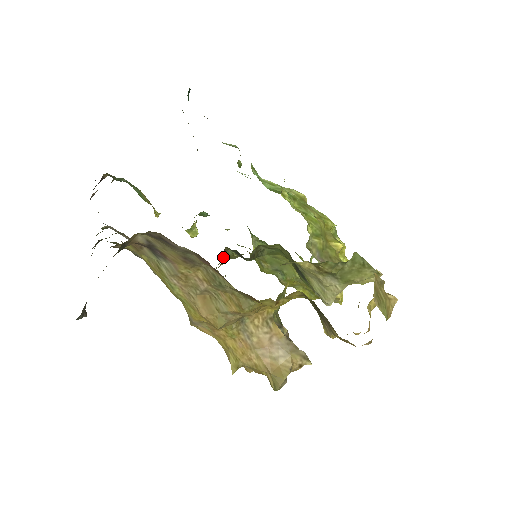
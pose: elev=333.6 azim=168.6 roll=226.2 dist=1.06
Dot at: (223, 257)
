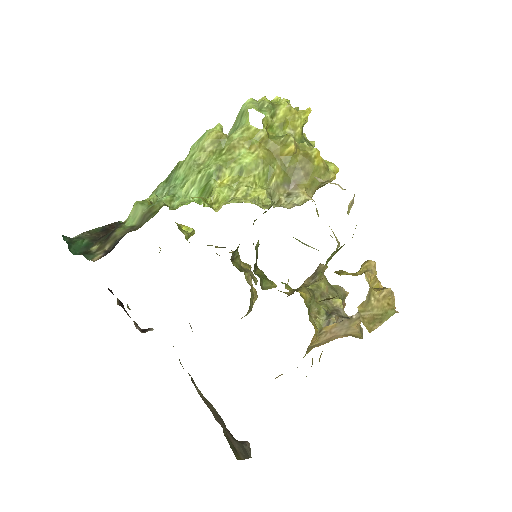
Dot at: (236, 261)
